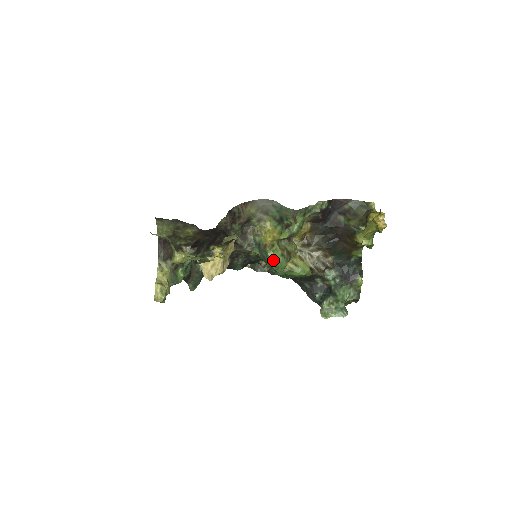
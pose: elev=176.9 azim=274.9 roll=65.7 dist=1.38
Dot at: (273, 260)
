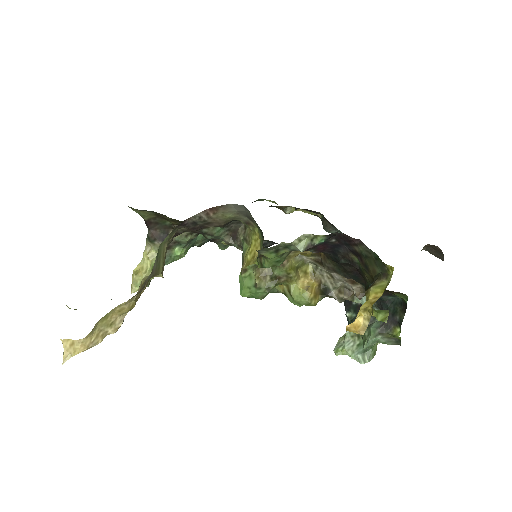
Dot at: (242, 289)
